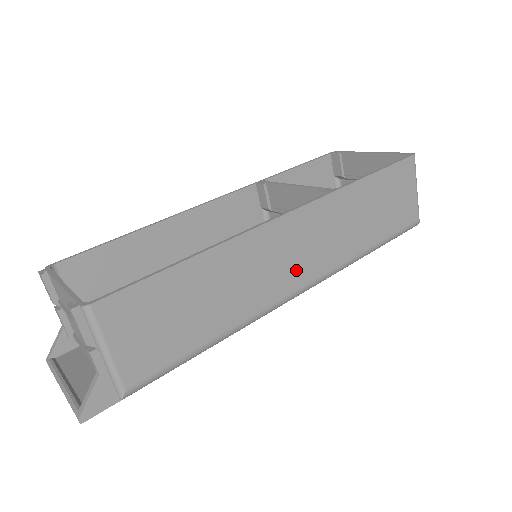
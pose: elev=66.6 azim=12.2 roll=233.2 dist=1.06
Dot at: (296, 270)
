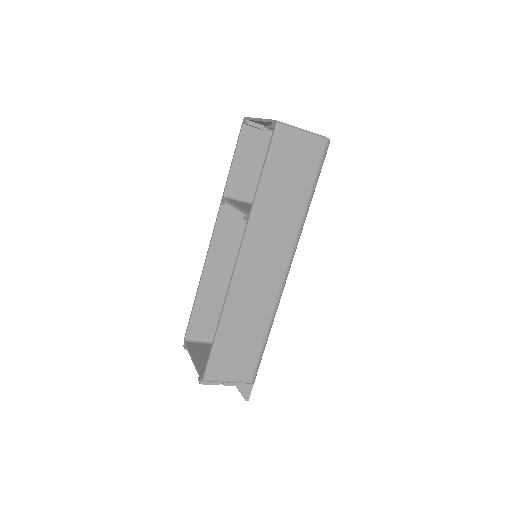
Dot at: (273, 269)
